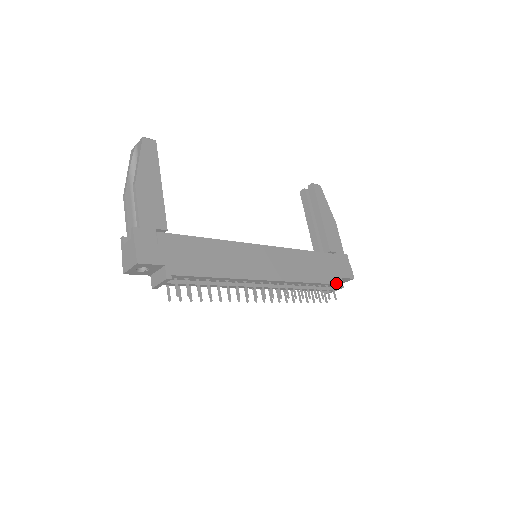
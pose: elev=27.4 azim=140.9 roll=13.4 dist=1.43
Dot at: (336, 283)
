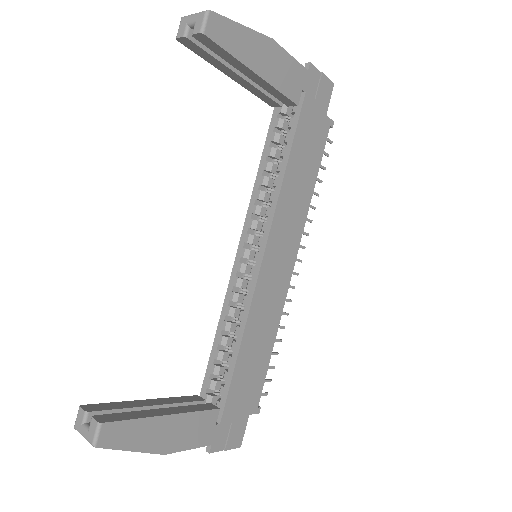
Dot at: (327, 135)
